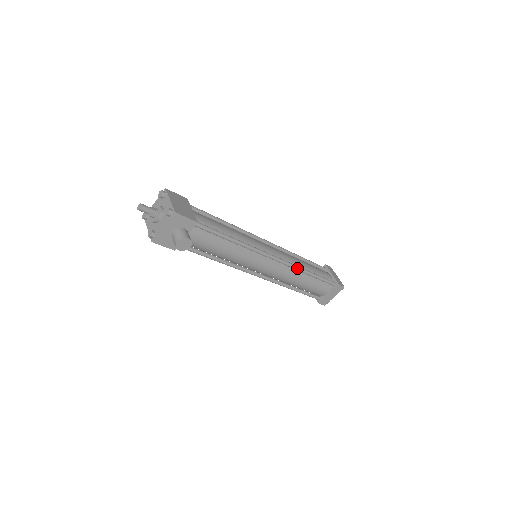
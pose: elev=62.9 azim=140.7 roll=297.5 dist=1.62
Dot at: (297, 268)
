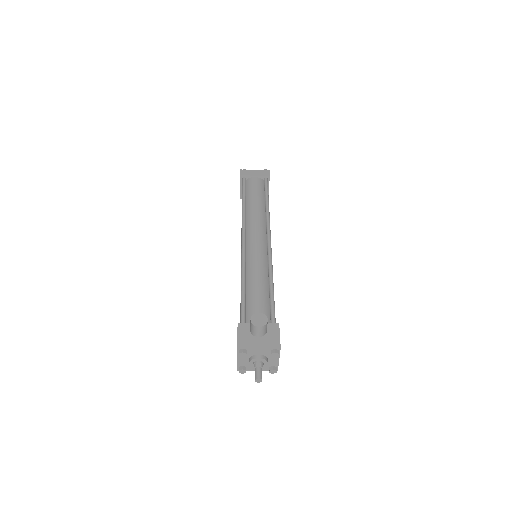
Dot at: occluded
